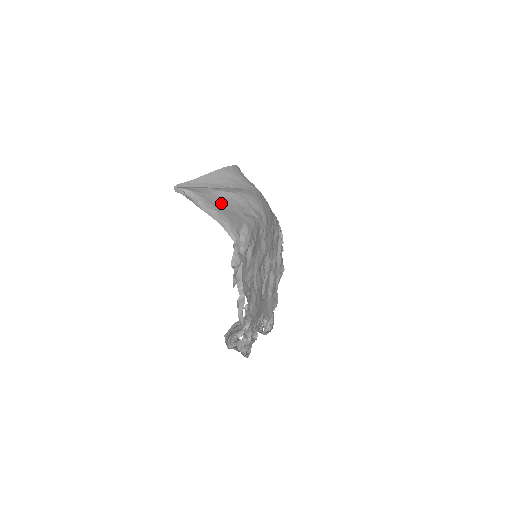
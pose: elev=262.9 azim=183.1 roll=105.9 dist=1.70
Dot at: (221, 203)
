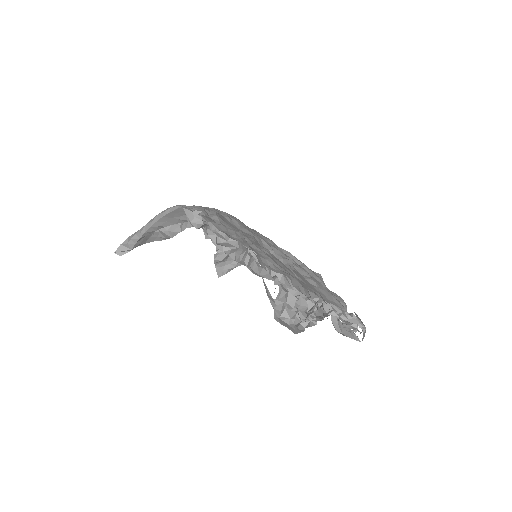
Dot at: occluded
